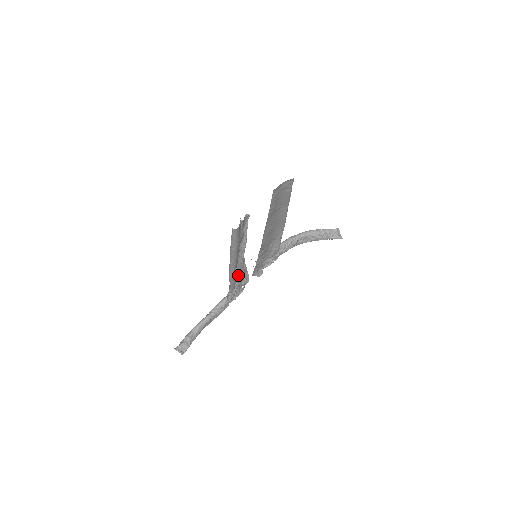
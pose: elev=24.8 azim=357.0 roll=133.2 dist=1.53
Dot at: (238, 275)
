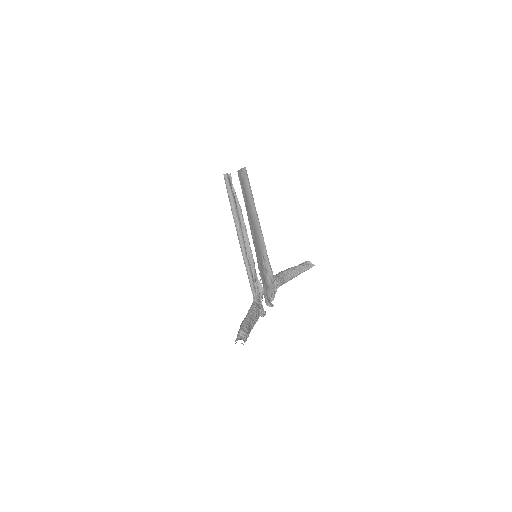
Dot at: occluded
